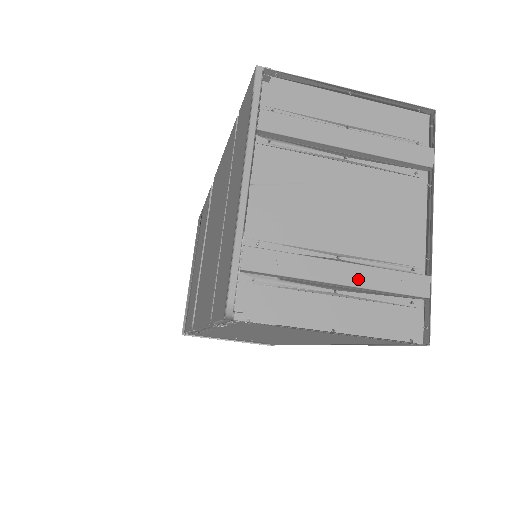
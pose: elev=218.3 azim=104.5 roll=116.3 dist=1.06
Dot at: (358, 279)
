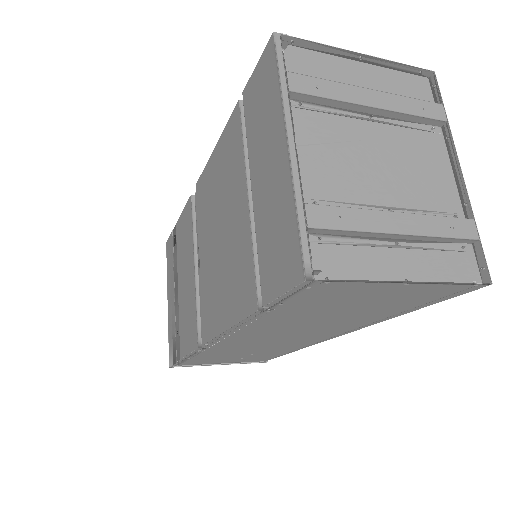
Dot at: (415, 227)
